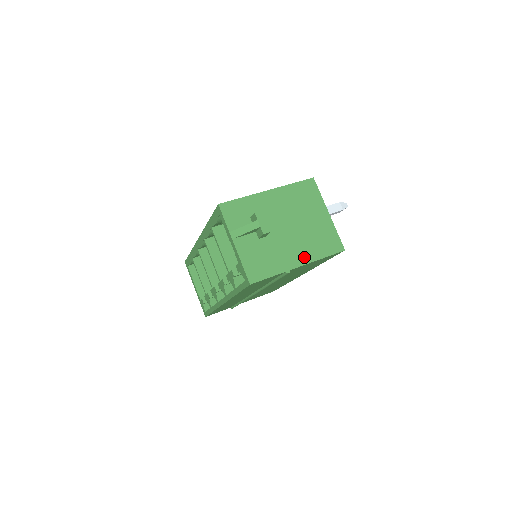
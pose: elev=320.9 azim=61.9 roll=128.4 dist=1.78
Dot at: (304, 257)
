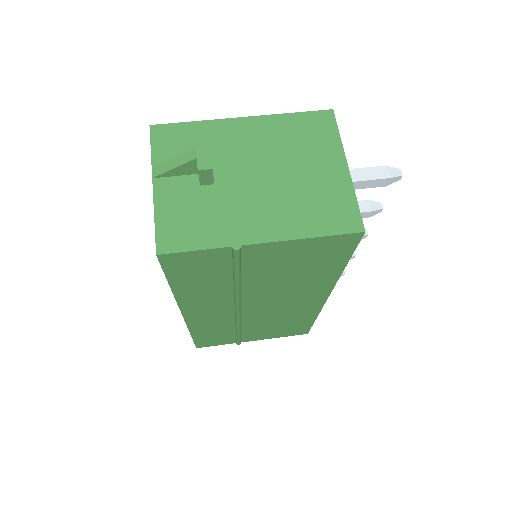
Dot at: (276, 229)
